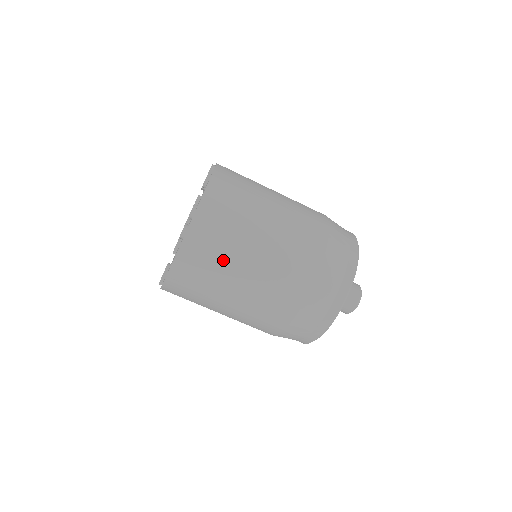
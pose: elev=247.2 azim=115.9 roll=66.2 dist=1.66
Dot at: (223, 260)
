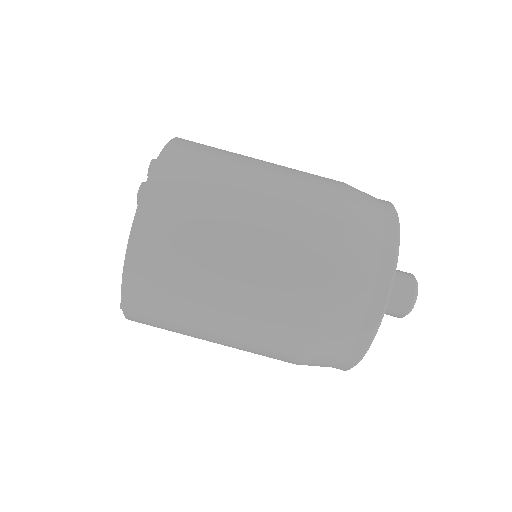
Dot at: (204, 217)
